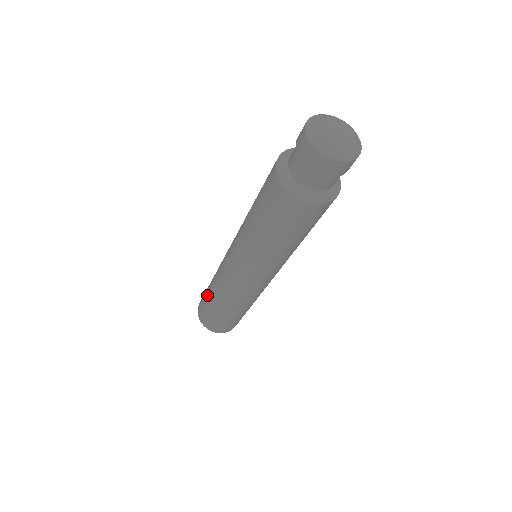
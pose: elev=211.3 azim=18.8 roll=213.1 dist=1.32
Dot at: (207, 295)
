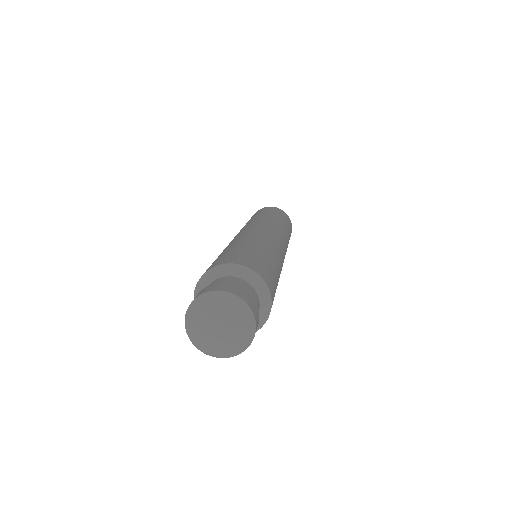
Dot at: occluded
